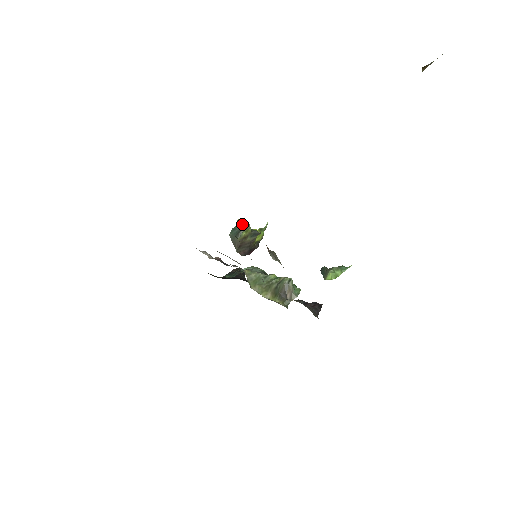
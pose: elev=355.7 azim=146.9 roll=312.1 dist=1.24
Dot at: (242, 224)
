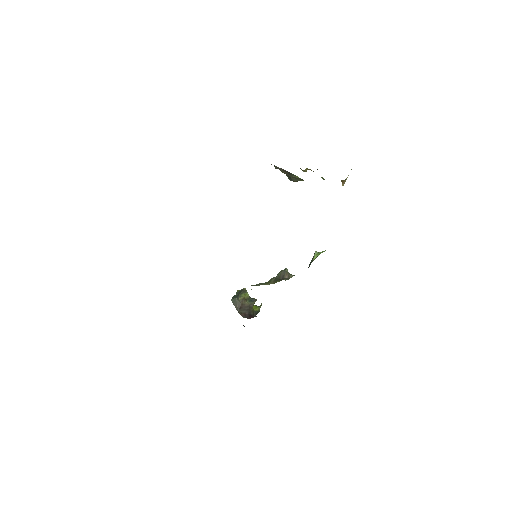
Dot at: (241, 290)
